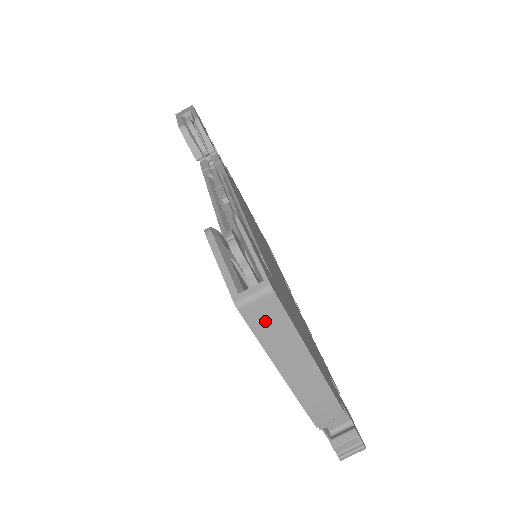
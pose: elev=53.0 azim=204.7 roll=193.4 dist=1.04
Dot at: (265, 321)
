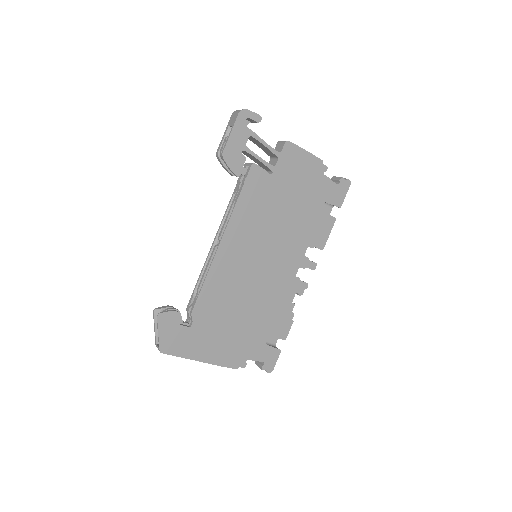
Dot at: occluded
